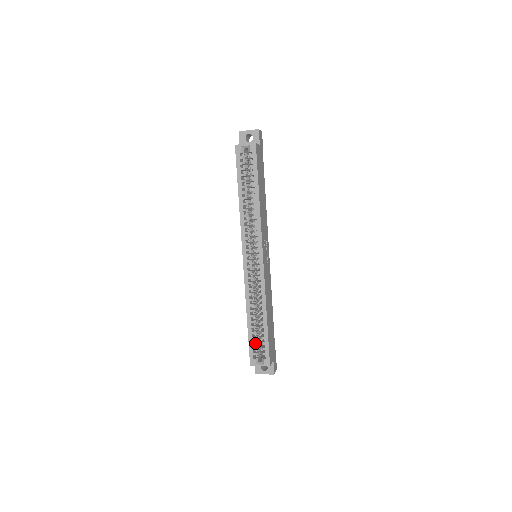
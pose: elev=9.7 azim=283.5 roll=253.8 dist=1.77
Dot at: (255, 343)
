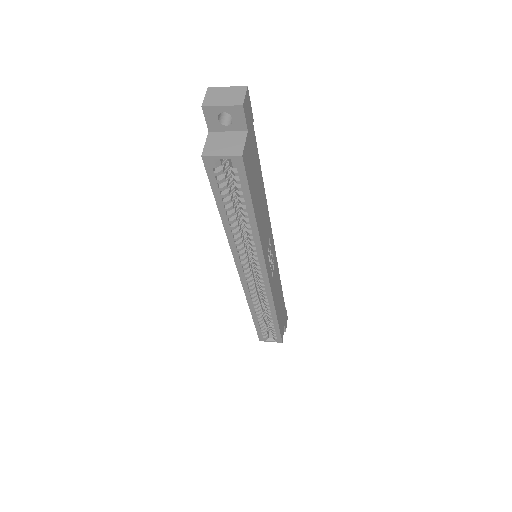
Dot at: (264, 329)
